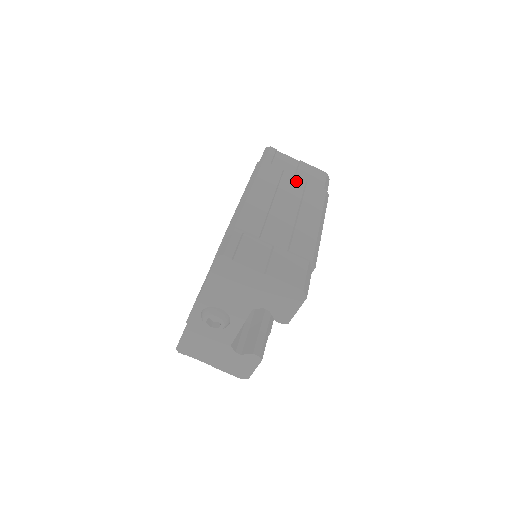
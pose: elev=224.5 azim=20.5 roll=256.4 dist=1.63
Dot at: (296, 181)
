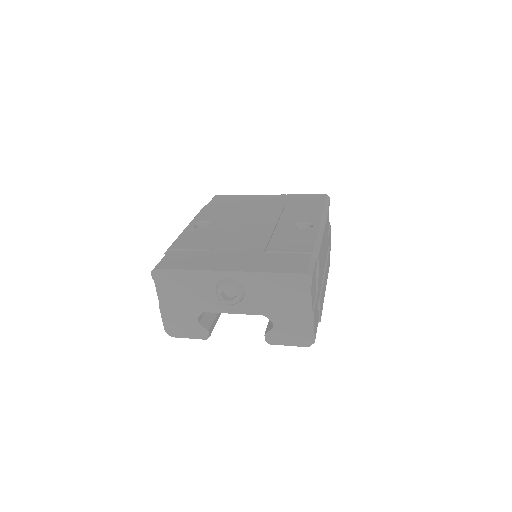
Dot at: occluded
